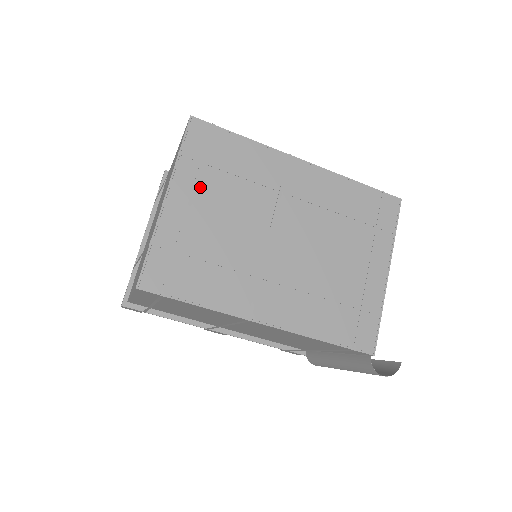
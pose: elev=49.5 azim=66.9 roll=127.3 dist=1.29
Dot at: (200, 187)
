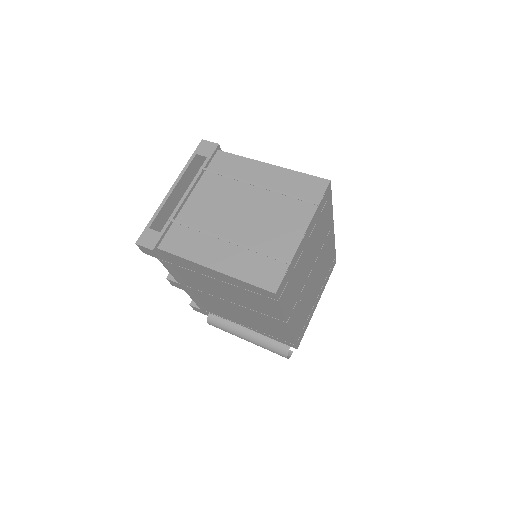
Dot at: (313, 232)
